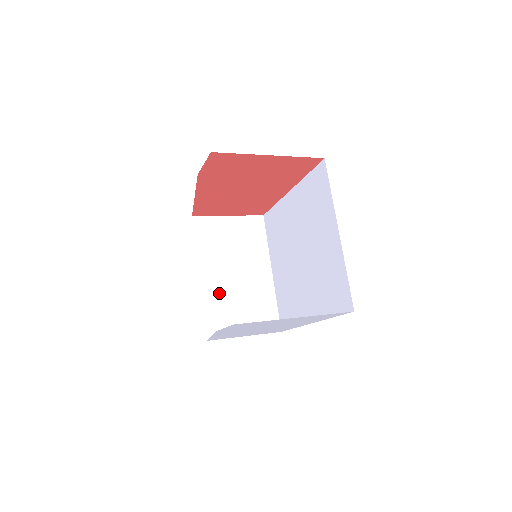
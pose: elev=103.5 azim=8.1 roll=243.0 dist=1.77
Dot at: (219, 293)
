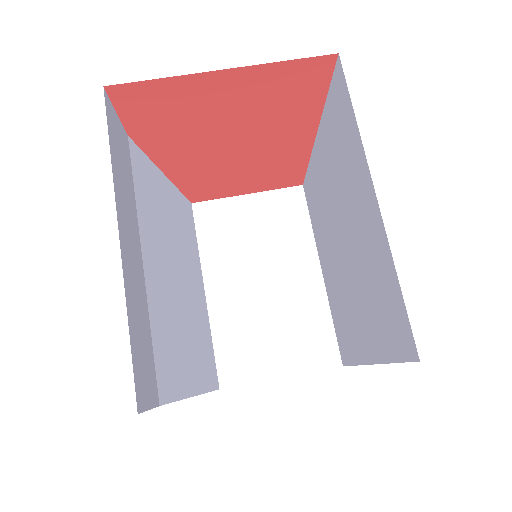
Dot at: (237, 313)
